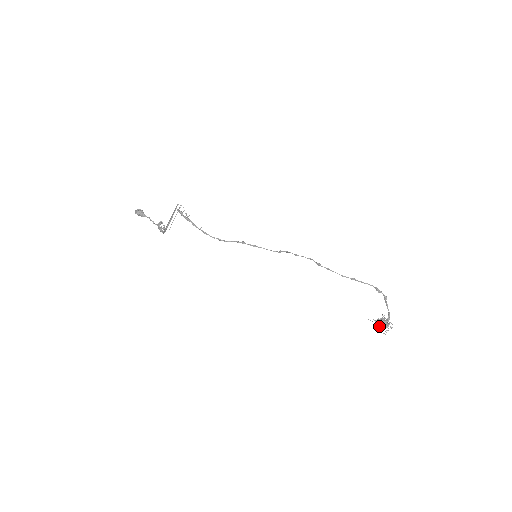
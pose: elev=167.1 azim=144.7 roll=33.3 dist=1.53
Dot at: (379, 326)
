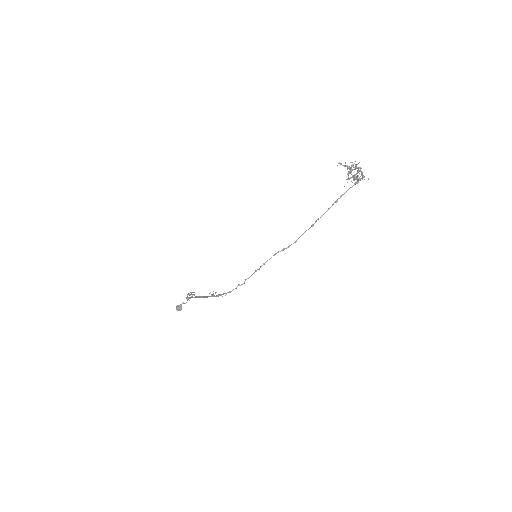
Dot at: (354, 178)
